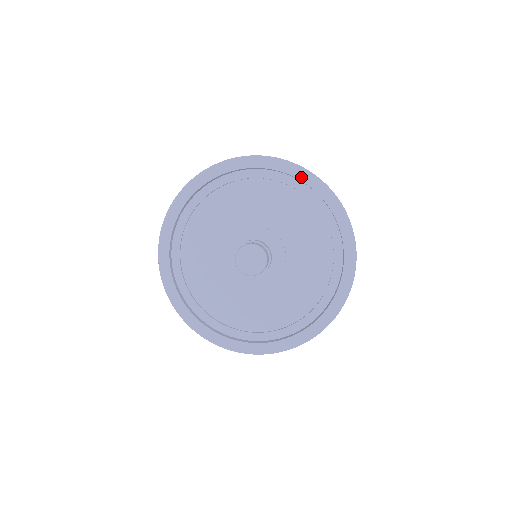
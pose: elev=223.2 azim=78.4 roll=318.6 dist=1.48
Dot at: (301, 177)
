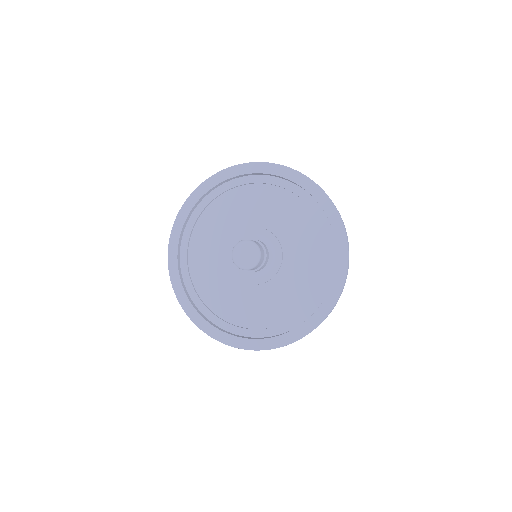
Dot at: (278, 173)
